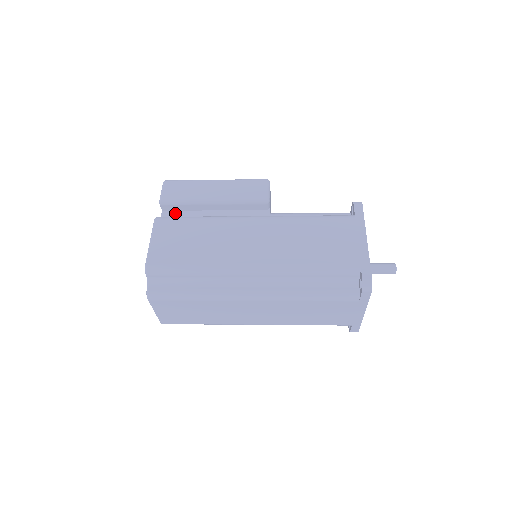
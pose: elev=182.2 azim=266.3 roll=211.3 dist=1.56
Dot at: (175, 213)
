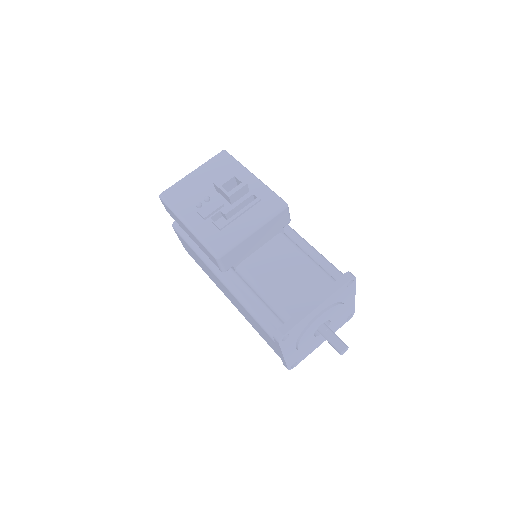
Dot at: occluded
